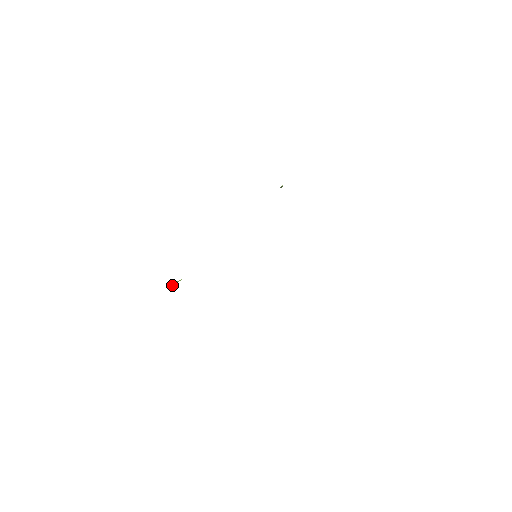
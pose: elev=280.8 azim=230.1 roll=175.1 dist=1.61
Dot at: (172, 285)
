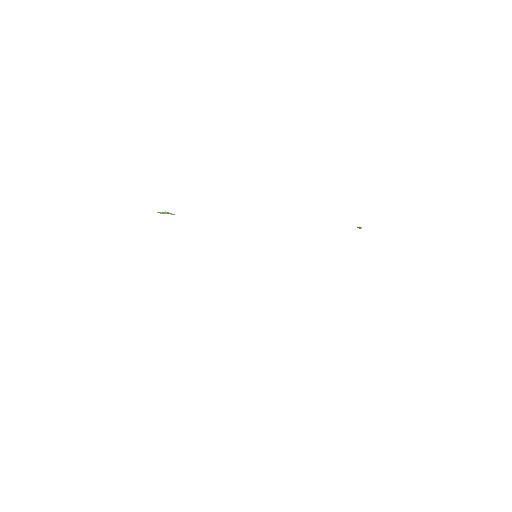
Dot at: (163, 212)
